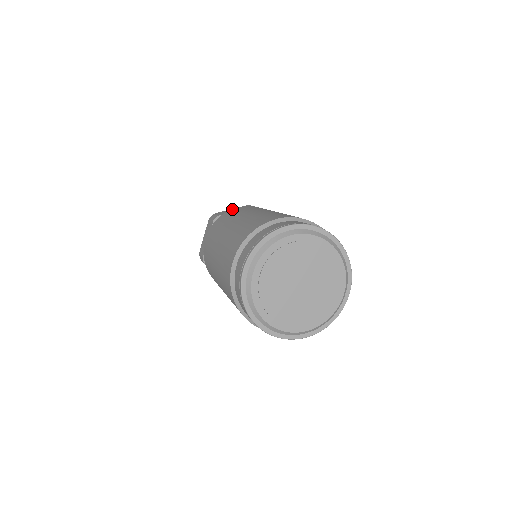
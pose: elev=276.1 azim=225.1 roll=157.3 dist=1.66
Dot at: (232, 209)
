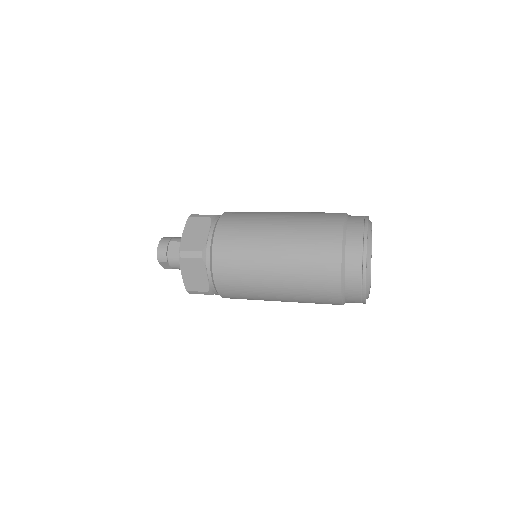
Dot at: (215, 237)
